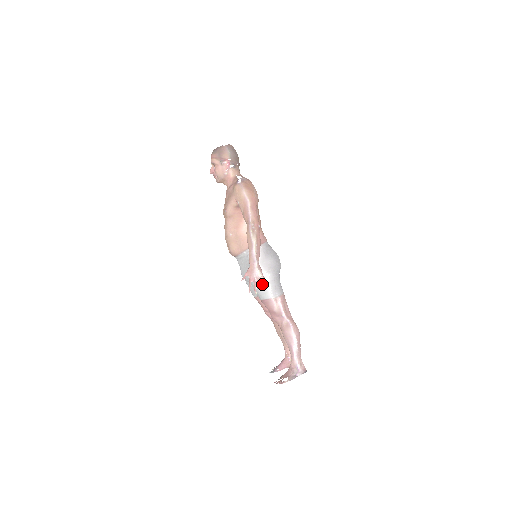
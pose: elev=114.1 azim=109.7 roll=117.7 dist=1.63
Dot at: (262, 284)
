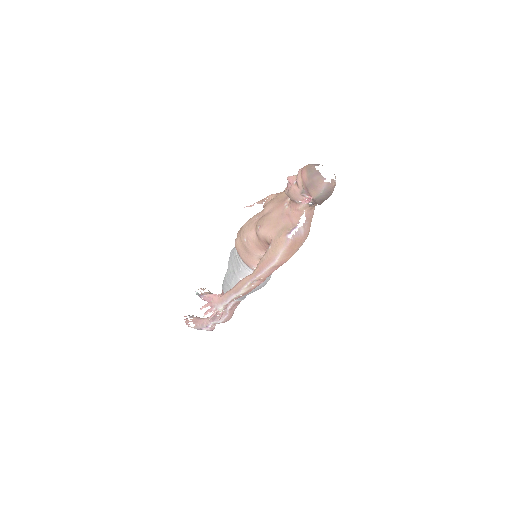
Dot at: (230, 288)
